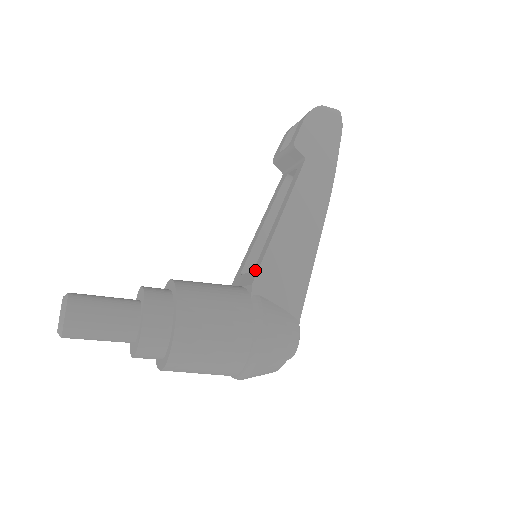
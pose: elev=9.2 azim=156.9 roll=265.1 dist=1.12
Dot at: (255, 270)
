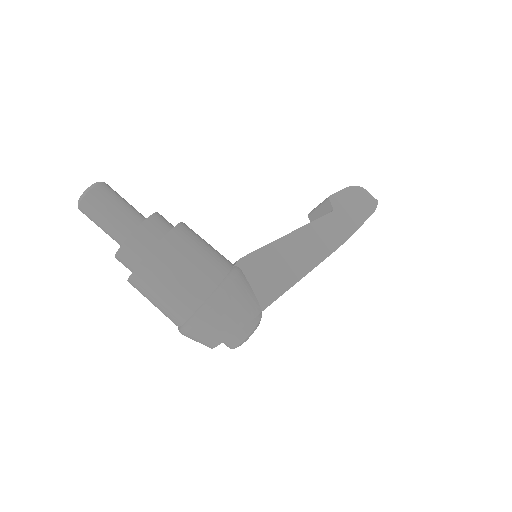
Dot at: (249, 254)
